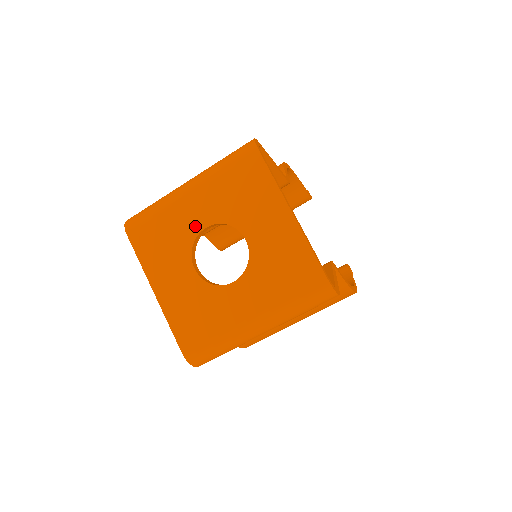
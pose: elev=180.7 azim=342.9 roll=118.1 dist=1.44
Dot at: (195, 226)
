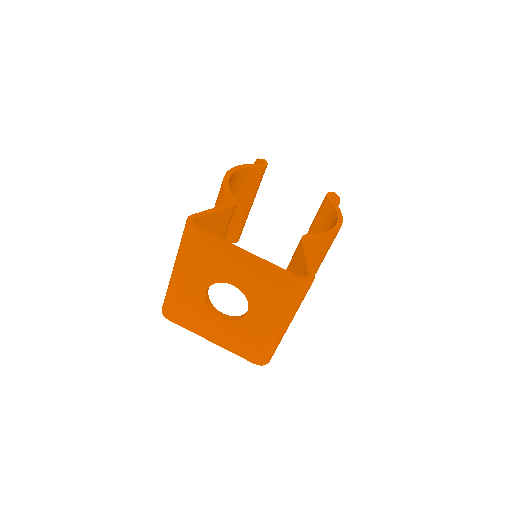
Dot at: (200, 294)
